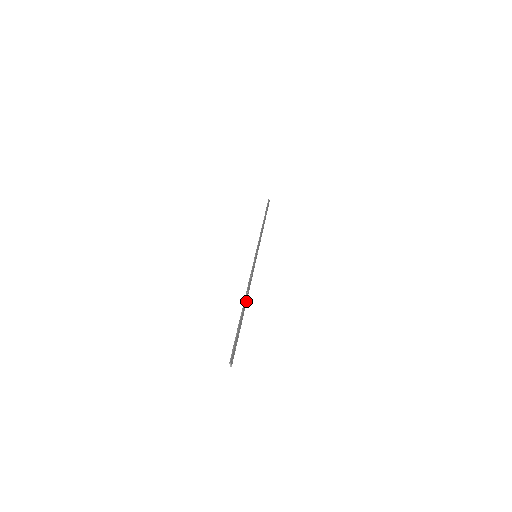
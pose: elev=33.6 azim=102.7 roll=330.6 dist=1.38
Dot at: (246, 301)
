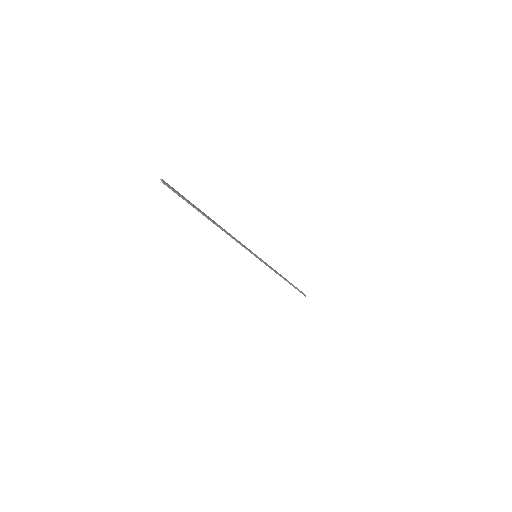
Dot at: (218, 225)
